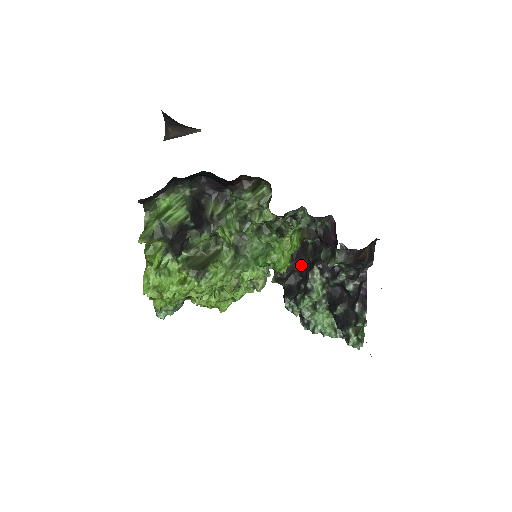
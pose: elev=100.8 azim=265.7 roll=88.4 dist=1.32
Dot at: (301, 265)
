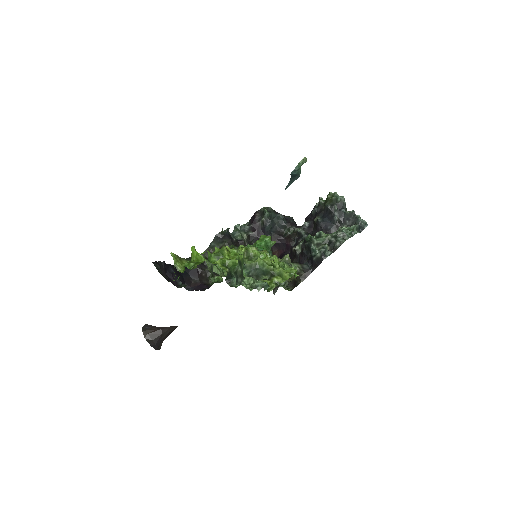
Dot at: occluded
